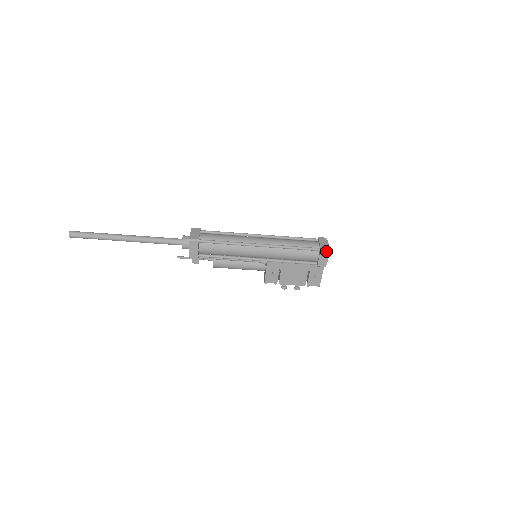
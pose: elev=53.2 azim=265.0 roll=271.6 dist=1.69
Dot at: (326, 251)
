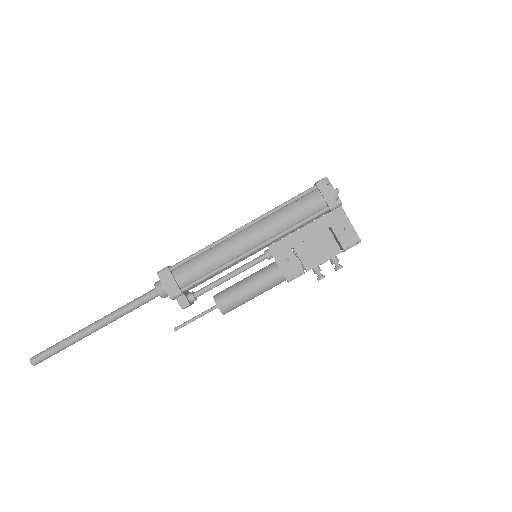
Dot at: (324, 181)
